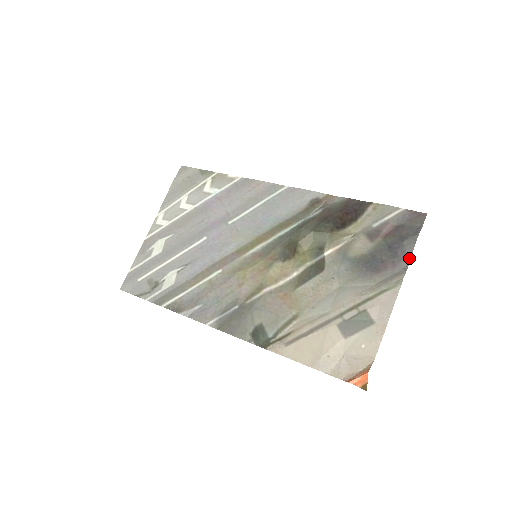
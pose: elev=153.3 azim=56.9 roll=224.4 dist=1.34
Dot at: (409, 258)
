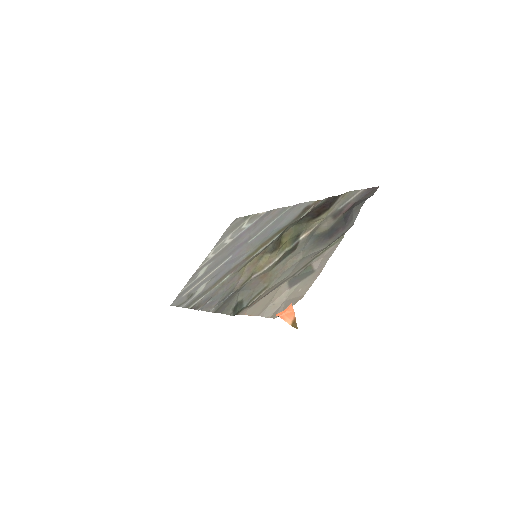
Dot at: (355, 219)
